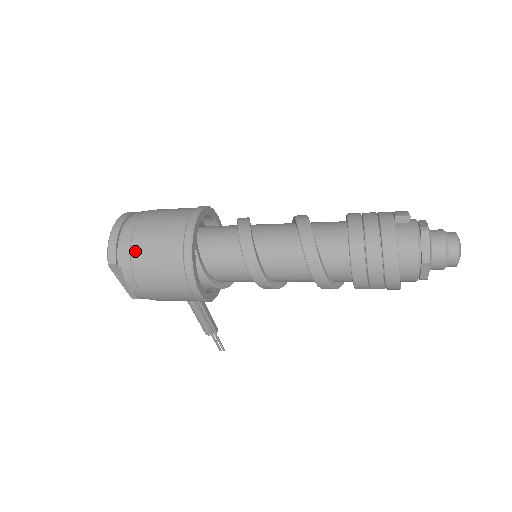
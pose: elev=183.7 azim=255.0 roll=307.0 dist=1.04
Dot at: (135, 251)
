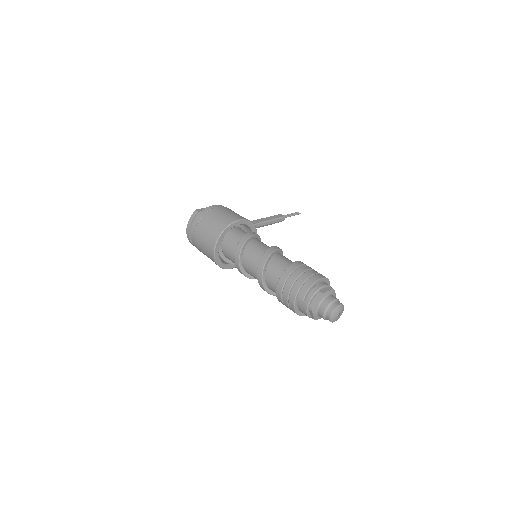
Dot at: occluded
